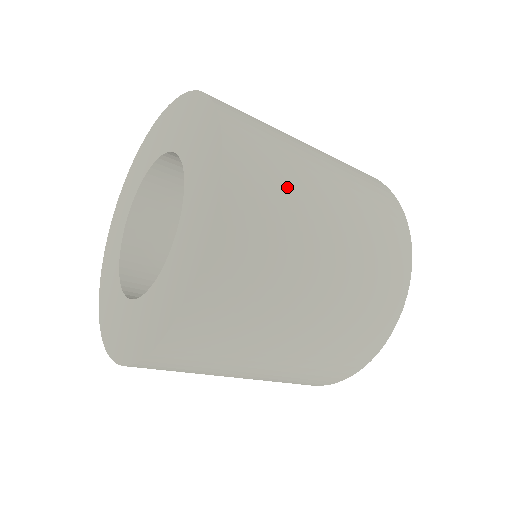
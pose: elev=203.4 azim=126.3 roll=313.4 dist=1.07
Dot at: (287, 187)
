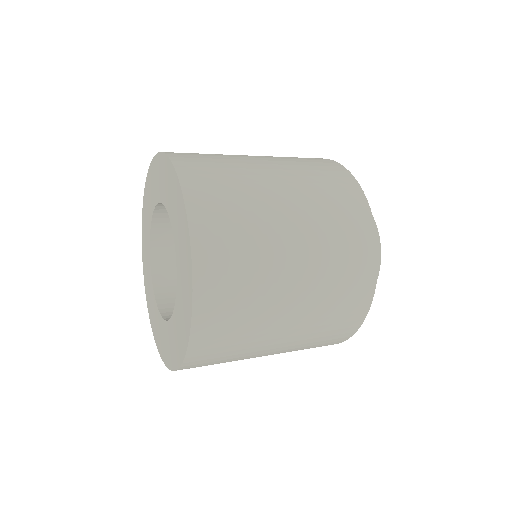
Dot at: (240, 347)
